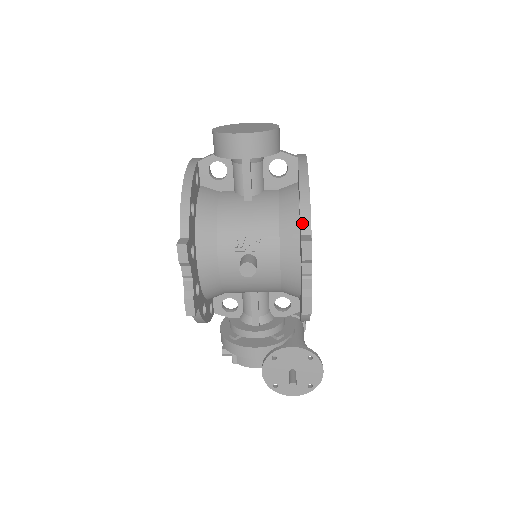
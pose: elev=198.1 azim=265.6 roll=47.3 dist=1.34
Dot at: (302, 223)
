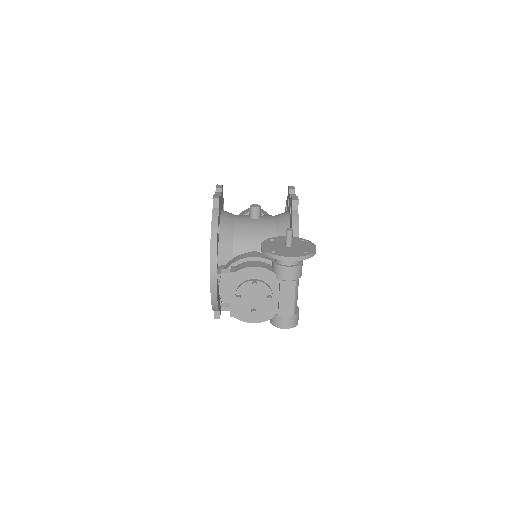
Dot at: occluded
